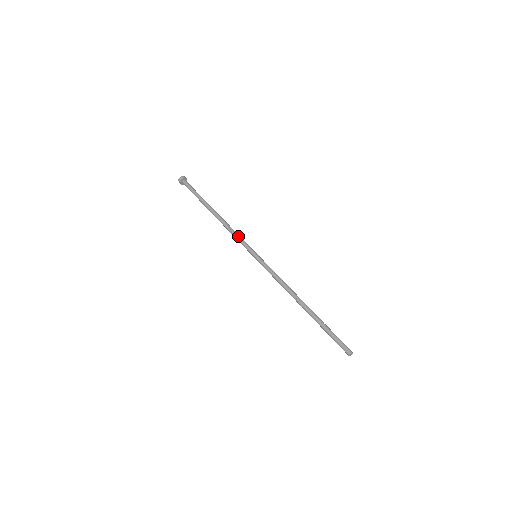
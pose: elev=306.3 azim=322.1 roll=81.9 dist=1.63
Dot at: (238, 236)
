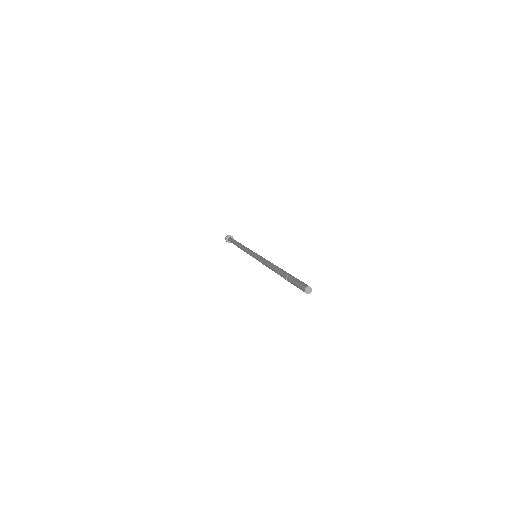
Dot at: occluded
